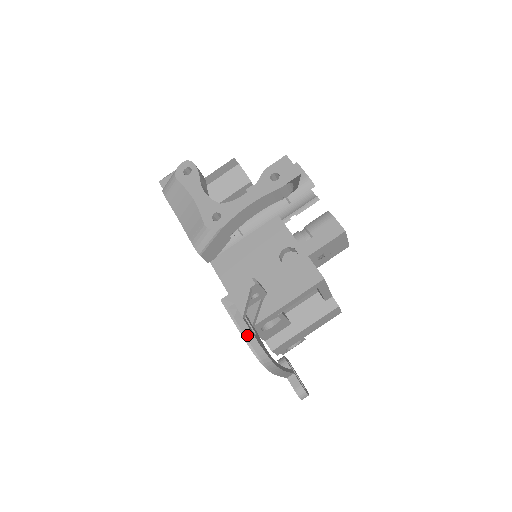
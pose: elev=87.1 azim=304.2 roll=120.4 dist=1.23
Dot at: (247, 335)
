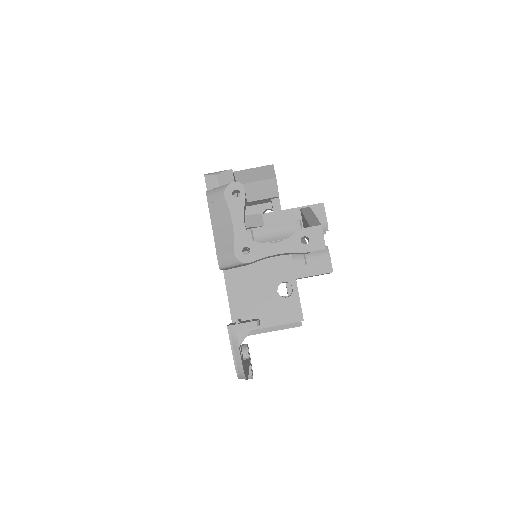
Dot at: (237, 359)
